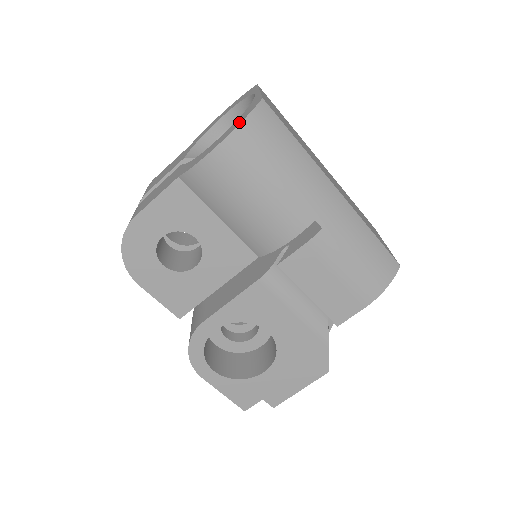
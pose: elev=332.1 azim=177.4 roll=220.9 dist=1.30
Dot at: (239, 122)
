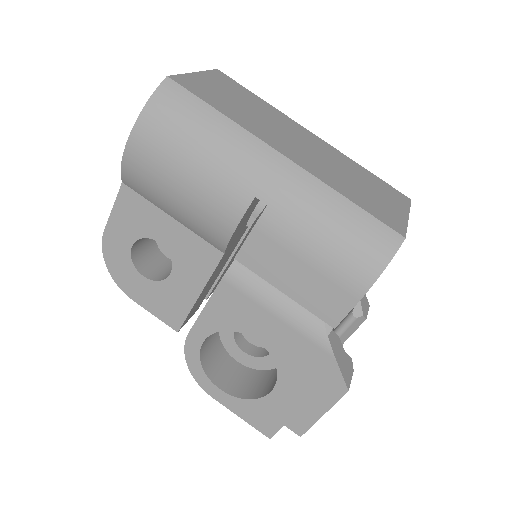
Dot at: (145, 108)
